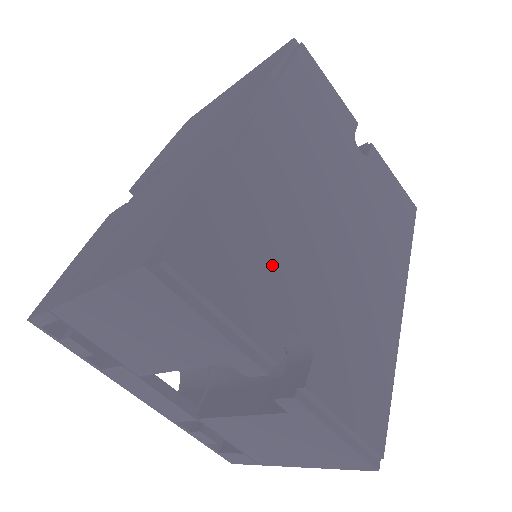
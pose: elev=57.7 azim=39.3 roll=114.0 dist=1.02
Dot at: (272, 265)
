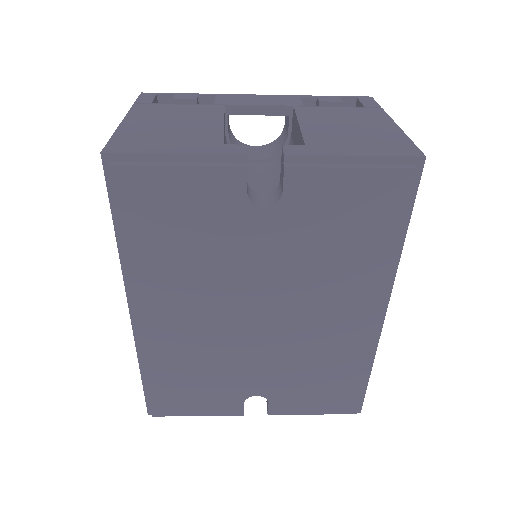
Dot at: (211, 382)
